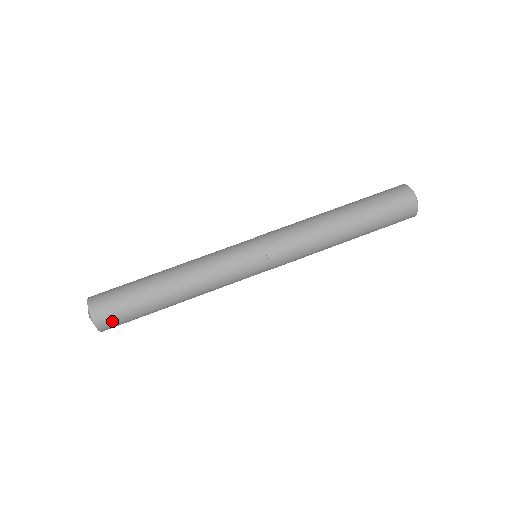
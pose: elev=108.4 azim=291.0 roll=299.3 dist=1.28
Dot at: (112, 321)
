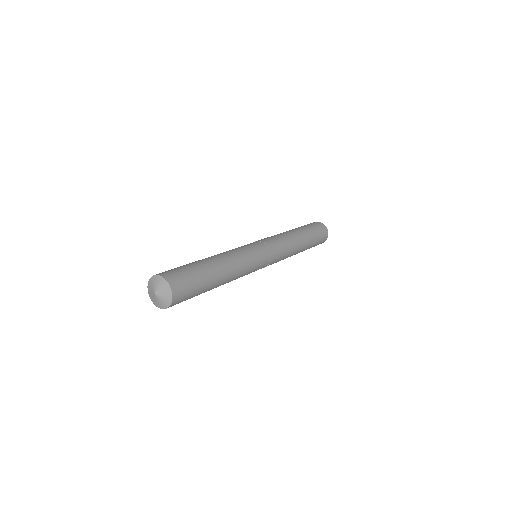
Dot at: (183, 296)
